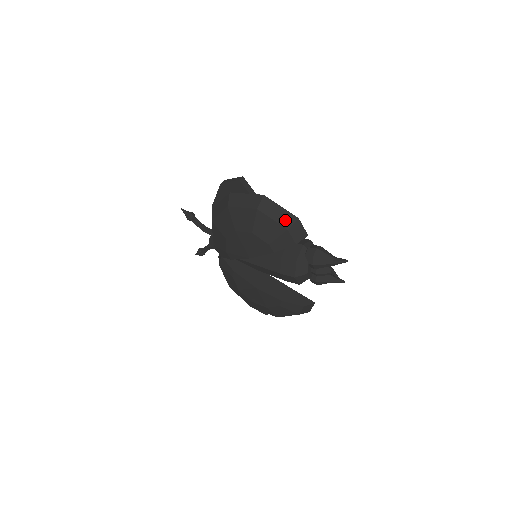
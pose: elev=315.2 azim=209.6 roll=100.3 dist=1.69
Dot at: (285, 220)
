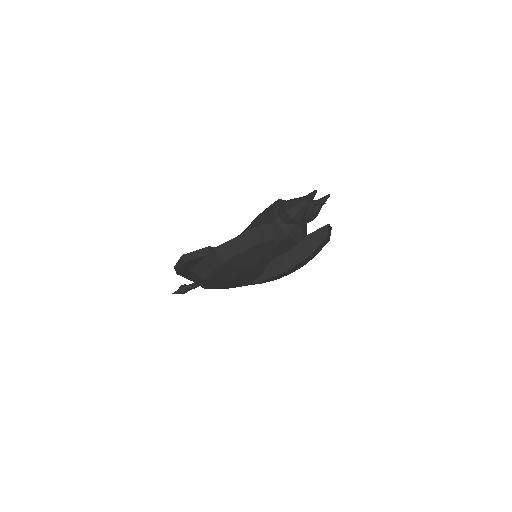
Dot at: (249, 241)
